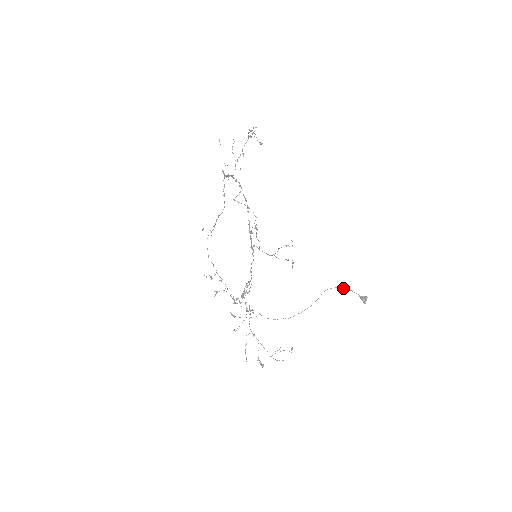
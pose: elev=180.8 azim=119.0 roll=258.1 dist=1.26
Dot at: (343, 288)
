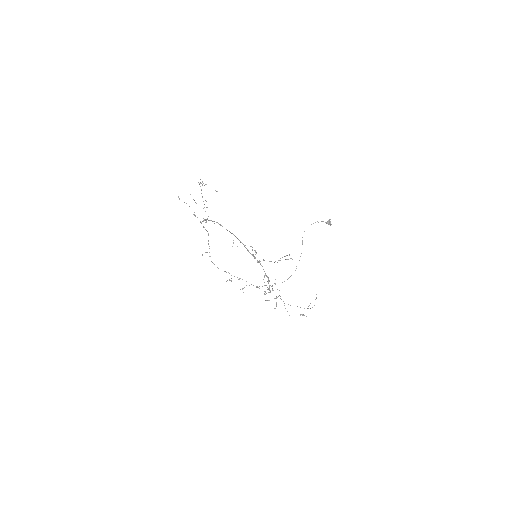
Dot at: occluded
